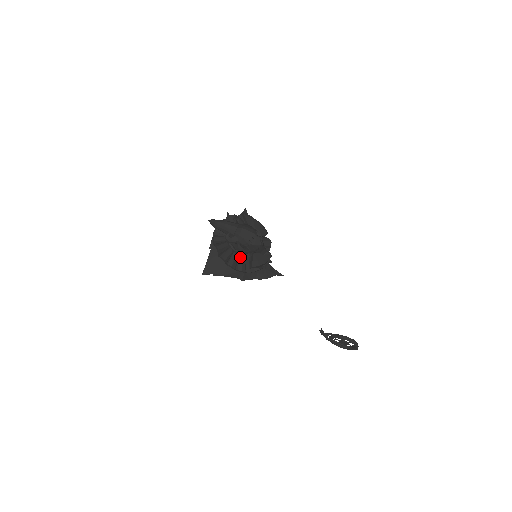
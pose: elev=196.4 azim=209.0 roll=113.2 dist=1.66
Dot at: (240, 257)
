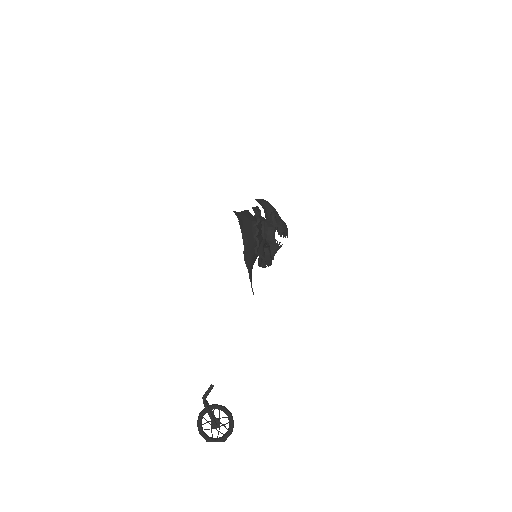
Dot at: (261, 236)
